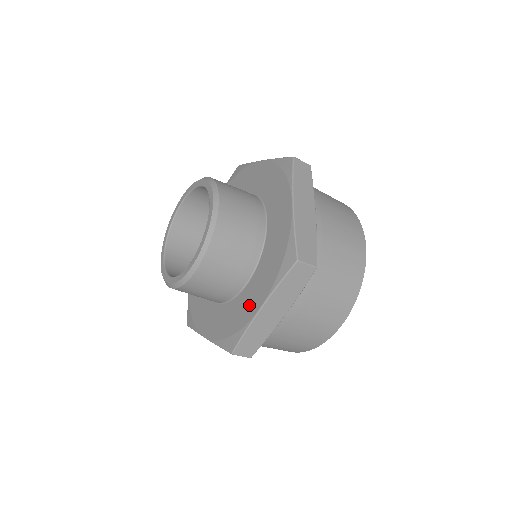
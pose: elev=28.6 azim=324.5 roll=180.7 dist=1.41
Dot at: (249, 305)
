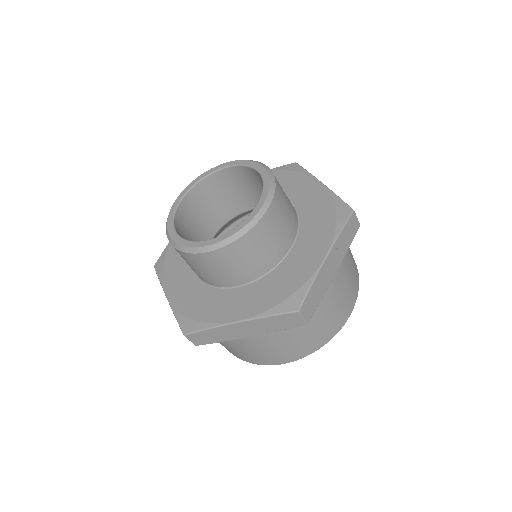
Dot at: (228, 308)
